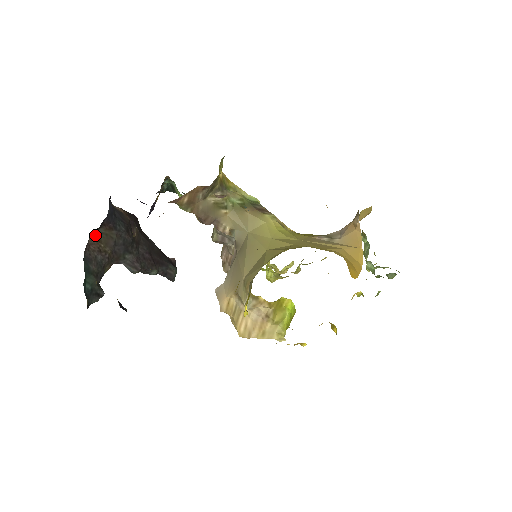
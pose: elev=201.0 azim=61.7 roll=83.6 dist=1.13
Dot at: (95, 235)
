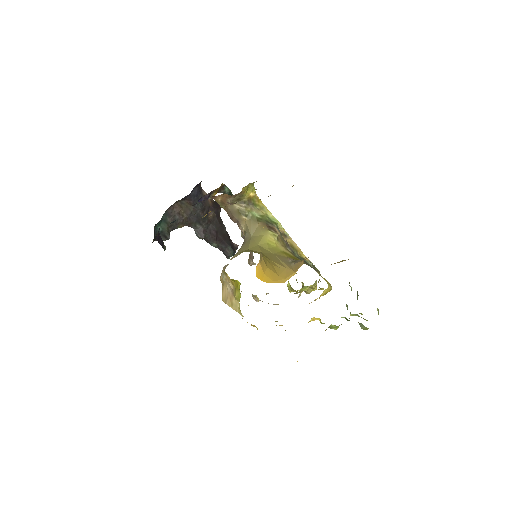
Dot at: (180, 203)
